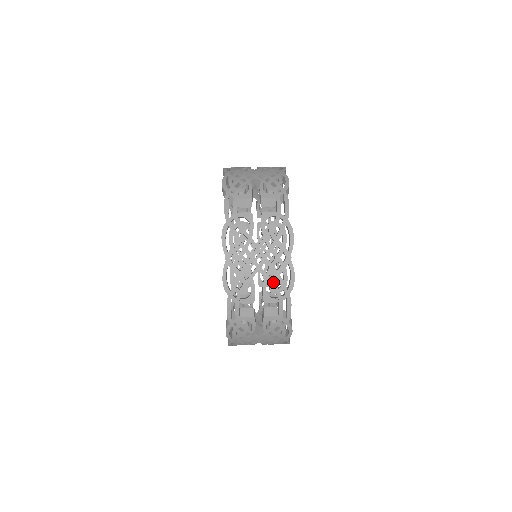
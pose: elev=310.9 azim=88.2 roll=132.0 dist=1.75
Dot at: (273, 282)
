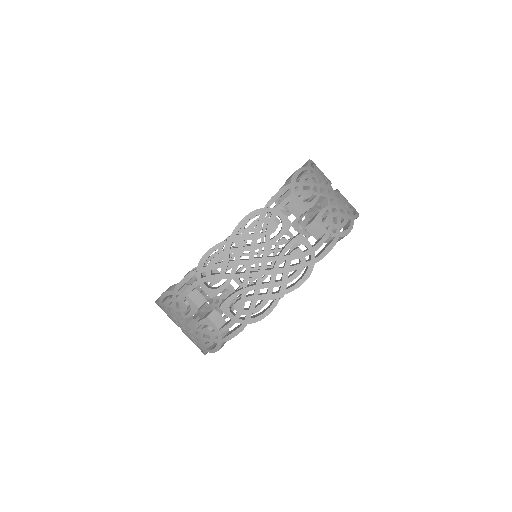
Dot at: occluded
